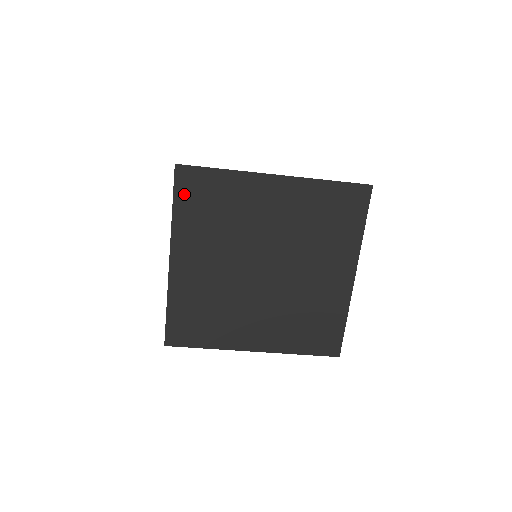
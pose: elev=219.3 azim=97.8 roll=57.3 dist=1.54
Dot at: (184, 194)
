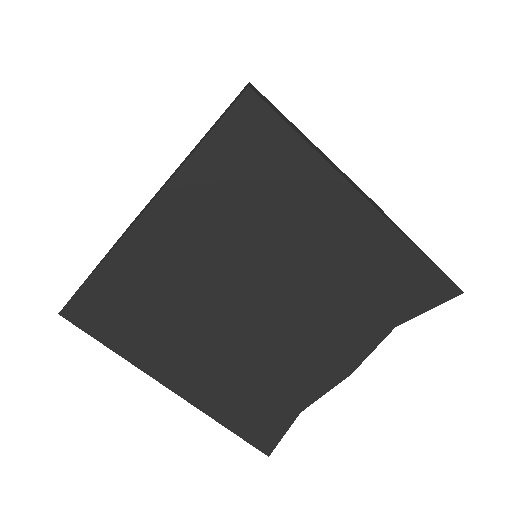
Dot at: occluded
